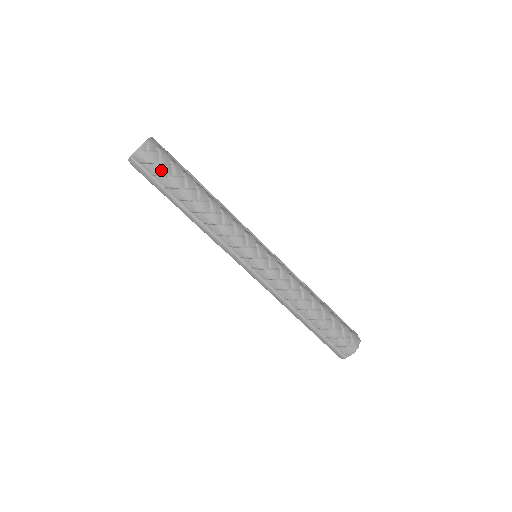
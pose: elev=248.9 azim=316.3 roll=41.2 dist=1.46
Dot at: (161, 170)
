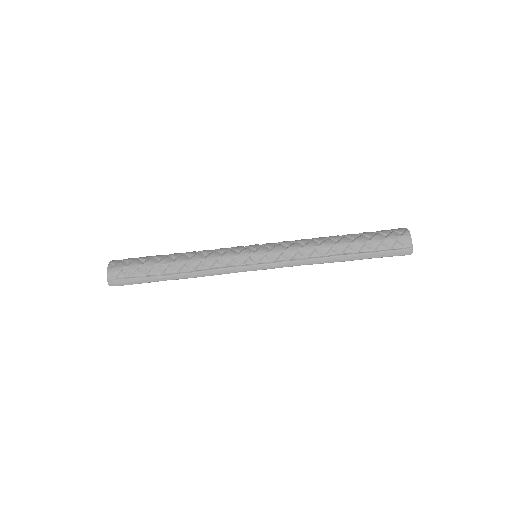
Dot at: (133, 266)
